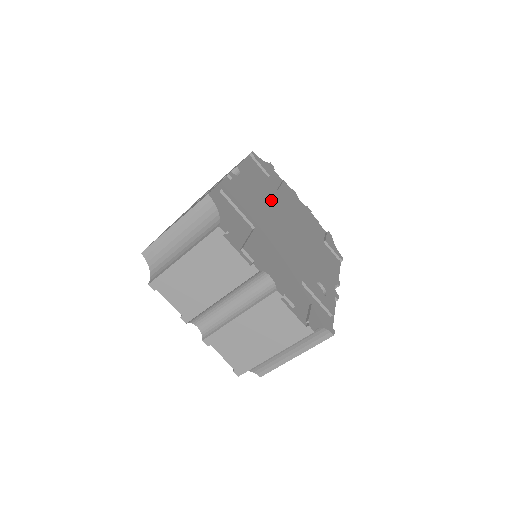
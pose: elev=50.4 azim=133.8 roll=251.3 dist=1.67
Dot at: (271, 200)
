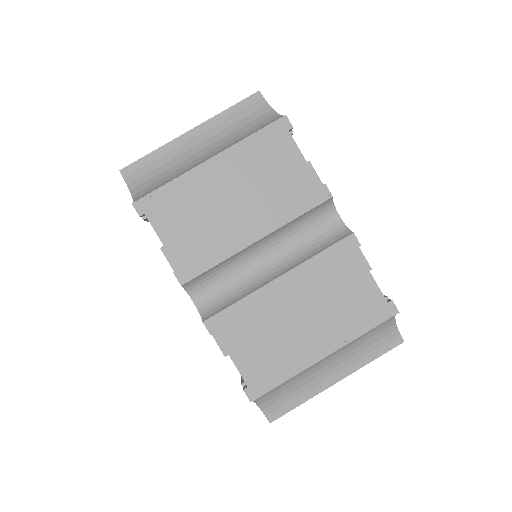
Dot at: occluded
